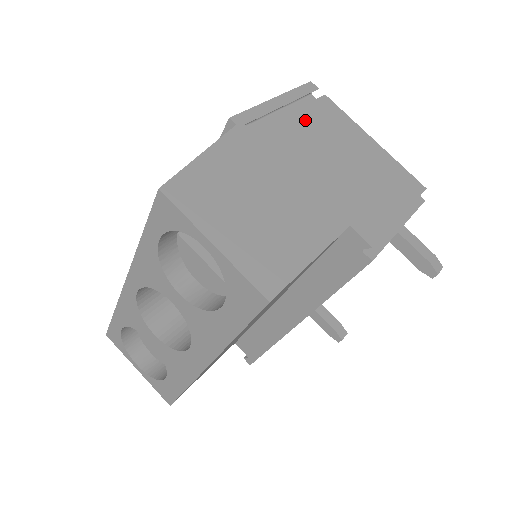
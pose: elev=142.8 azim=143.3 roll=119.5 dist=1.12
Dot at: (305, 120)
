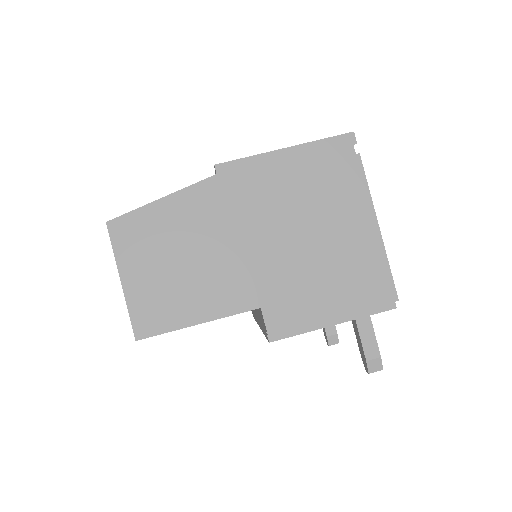
Dot at: (303, 183)
